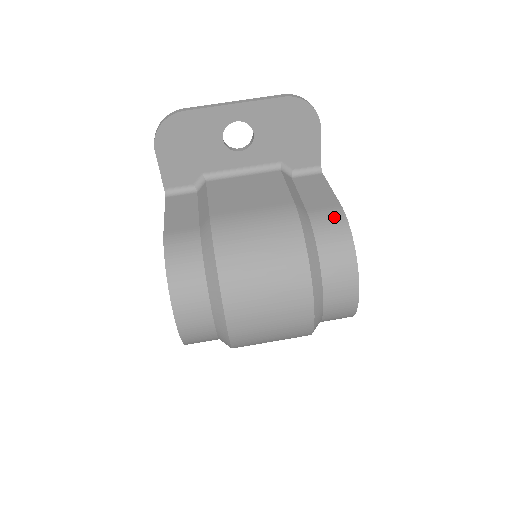
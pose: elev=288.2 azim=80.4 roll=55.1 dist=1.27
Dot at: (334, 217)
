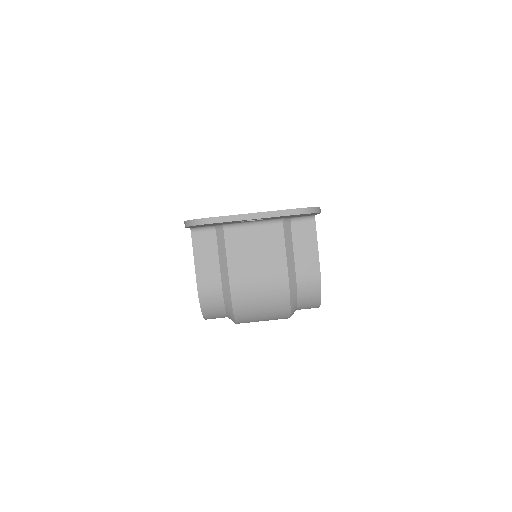
Dot at: (313, 282)
